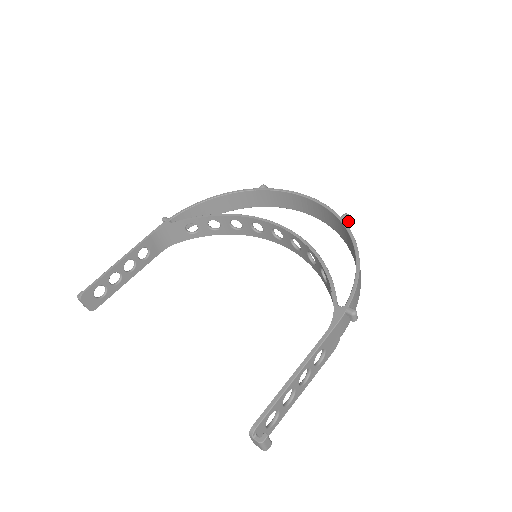
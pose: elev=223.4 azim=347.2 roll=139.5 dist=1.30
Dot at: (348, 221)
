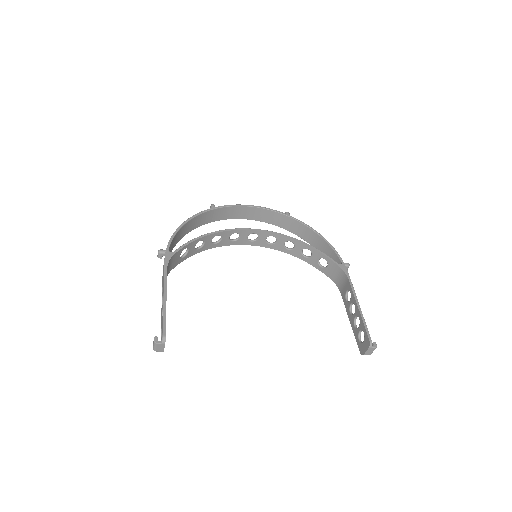
Dot at: occluded
